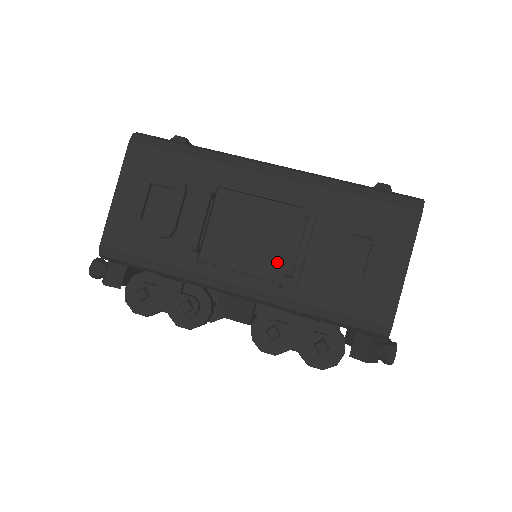
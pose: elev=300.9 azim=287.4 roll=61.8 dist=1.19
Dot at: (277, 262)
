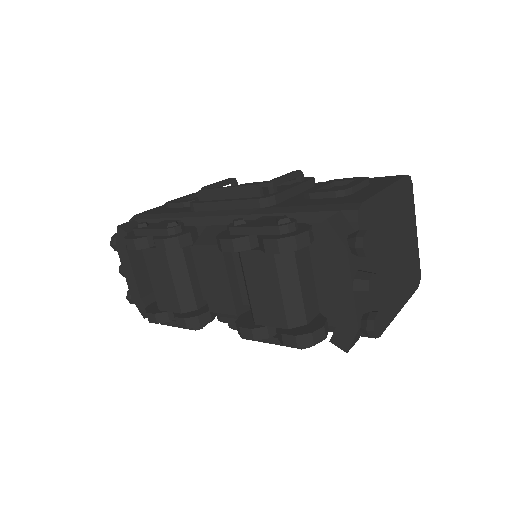
Dot at: occluded
